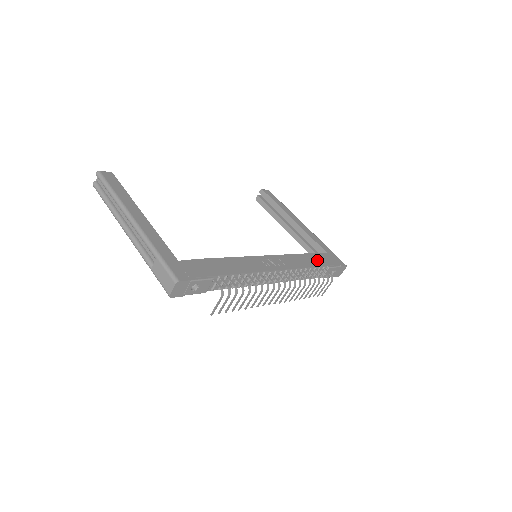
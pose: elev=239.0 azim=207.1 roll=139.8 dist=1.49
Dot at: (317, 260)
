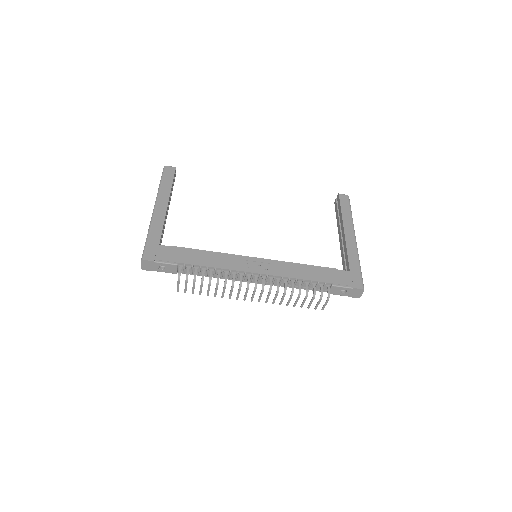
Dot at: (323, 275)
